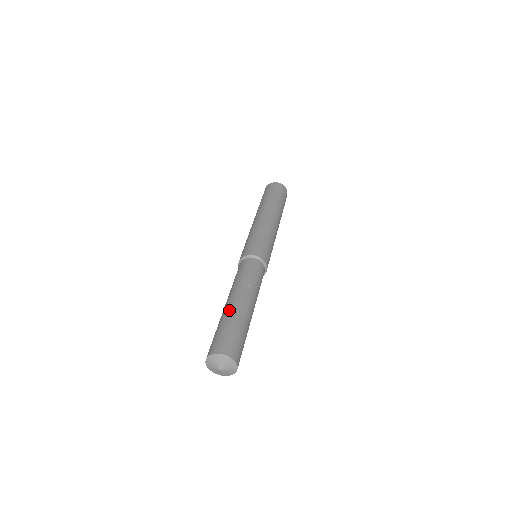
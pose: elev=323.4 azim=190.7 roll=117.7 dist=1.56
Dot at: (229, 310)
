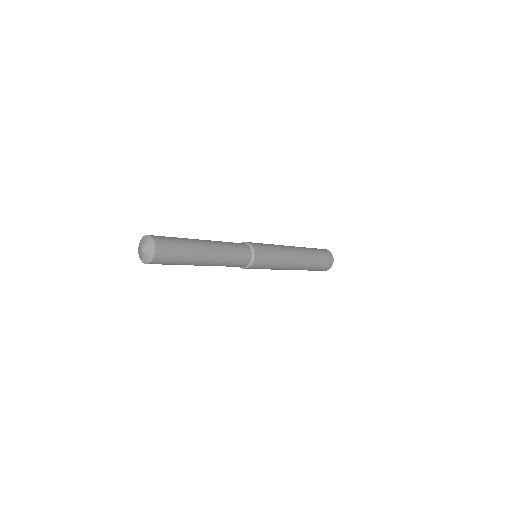
Dot at: occluded
